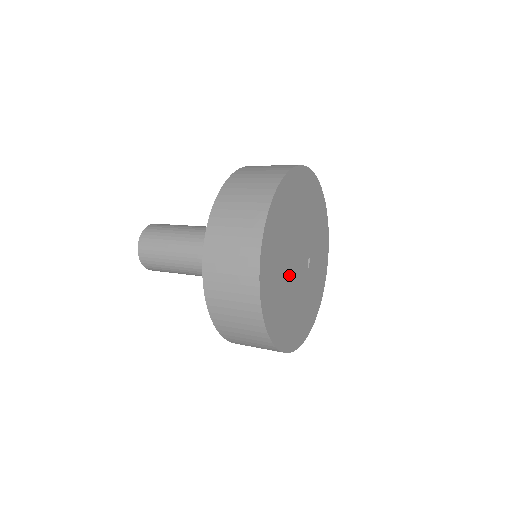
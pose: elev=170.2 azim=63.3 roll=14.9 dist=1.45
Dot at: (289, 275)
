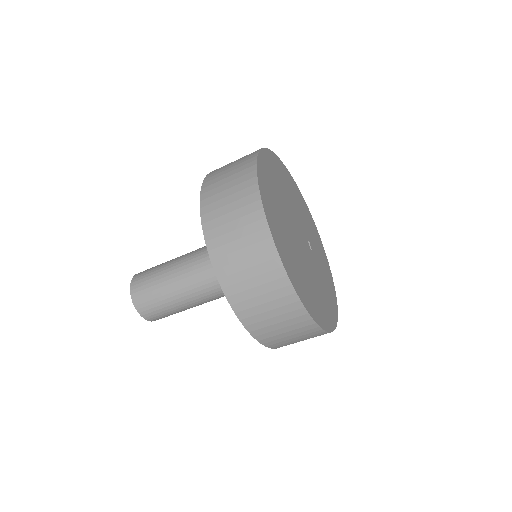
Dot at: (297, 249)
